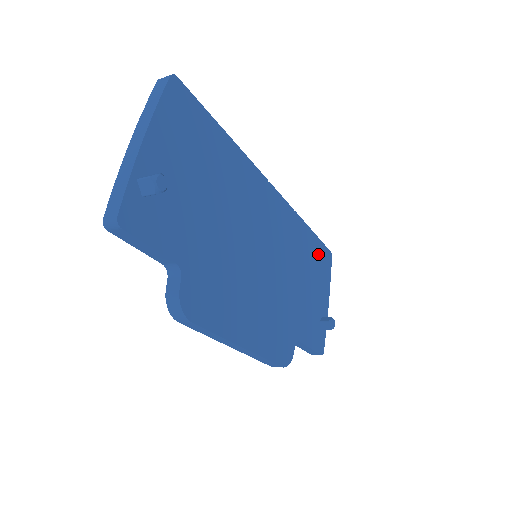
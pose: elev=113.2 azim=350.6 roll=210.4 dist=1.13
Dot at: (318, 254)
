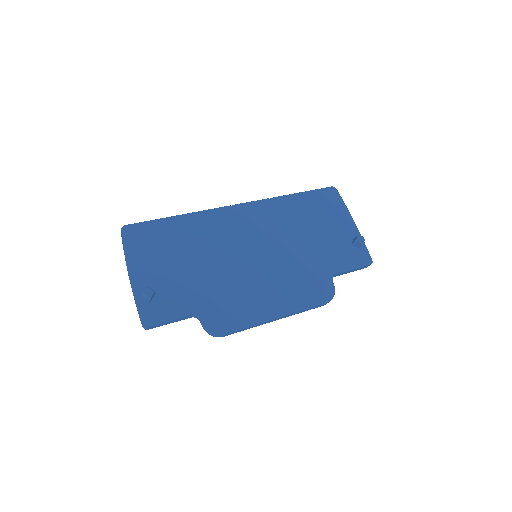
Dot at: (317, 202)
